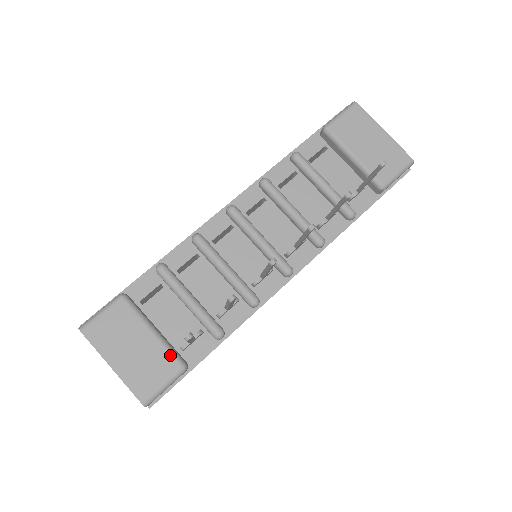
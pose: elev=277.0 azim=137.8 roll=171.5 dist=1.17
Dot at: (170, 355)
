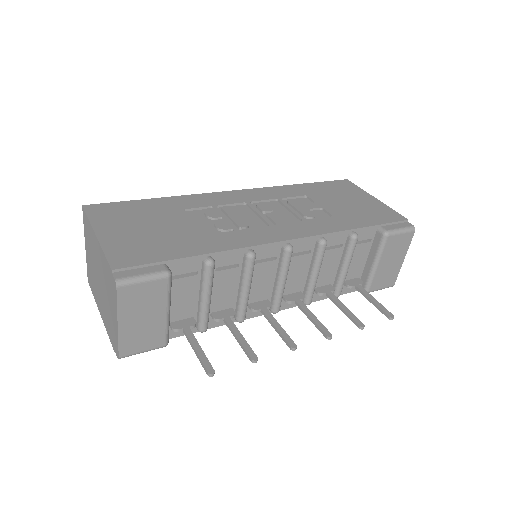
Dot at: (165, 335)
